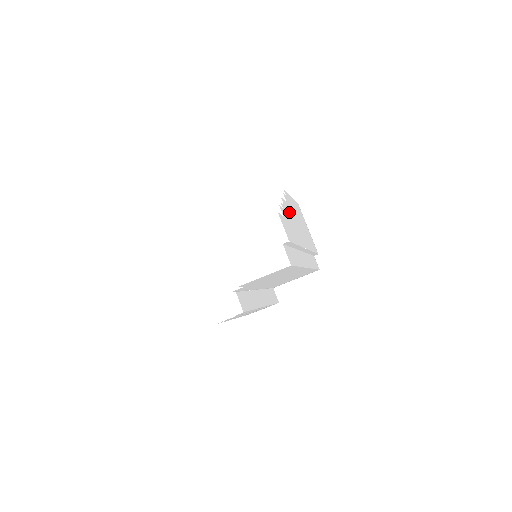
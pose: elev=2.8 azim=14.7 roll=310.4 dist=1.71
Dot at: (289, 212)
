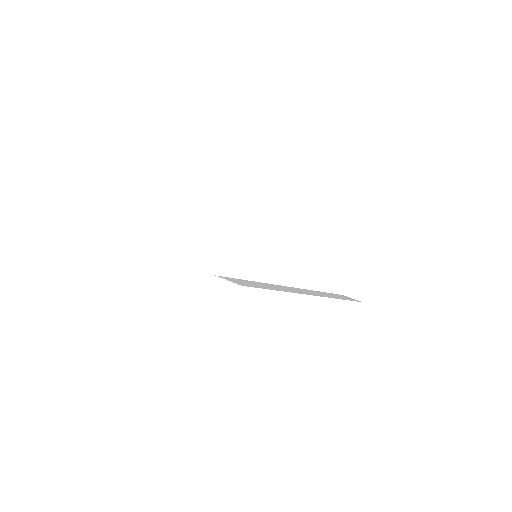
Dot at: occluded
